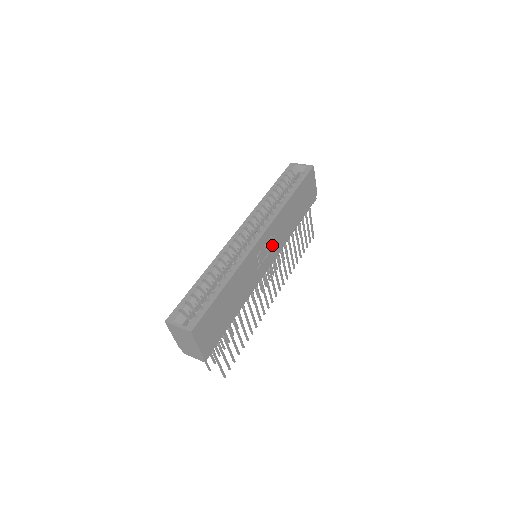
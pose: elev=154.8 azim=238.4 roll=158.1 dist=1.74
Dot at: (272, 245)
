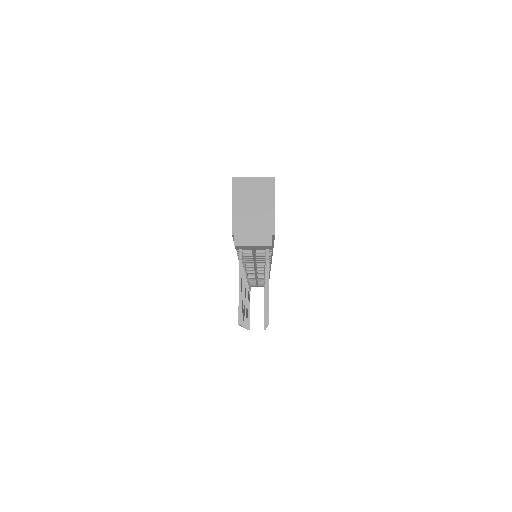
Dot at: occluded
